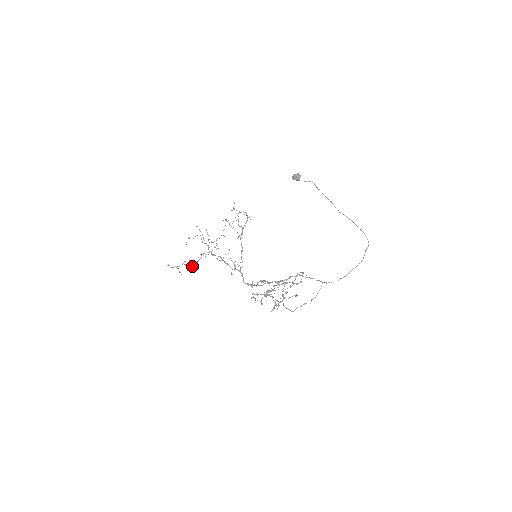
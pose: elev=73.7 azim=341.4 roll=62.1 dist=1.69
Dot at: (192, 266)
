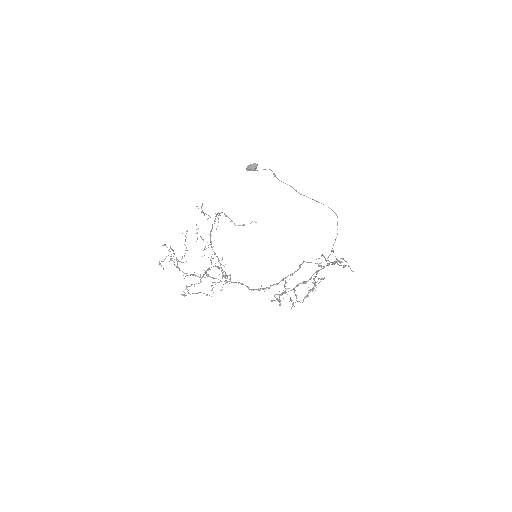
Dot at: (212, 285)
